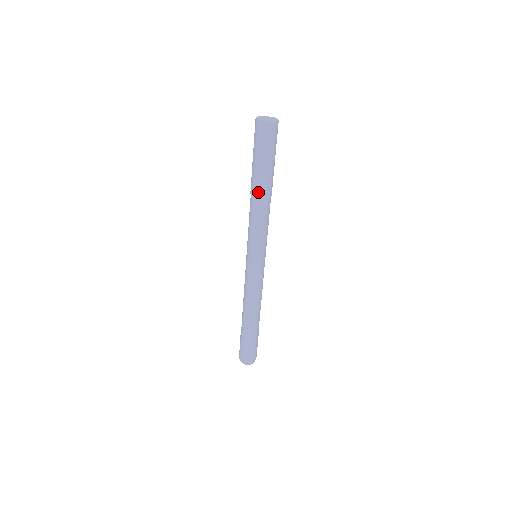
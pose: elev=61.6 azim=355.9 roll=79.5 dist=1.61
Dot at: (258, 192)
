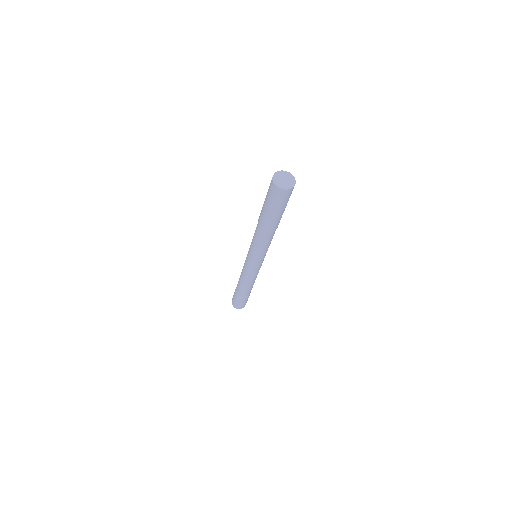
Dot at: (262, 226)
